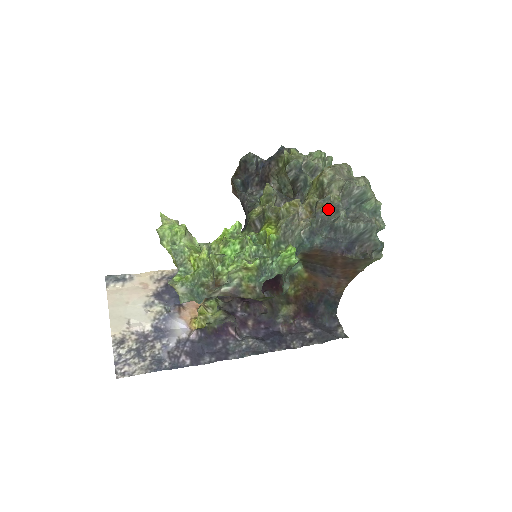
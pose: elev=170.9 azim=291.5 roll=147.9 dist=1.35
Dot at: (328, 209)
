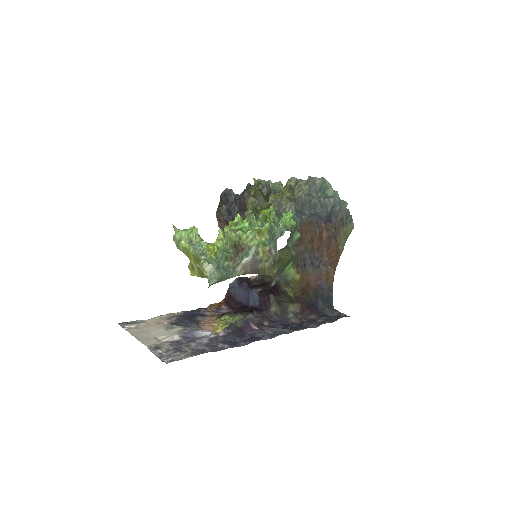
Dot at: (303, 195)
